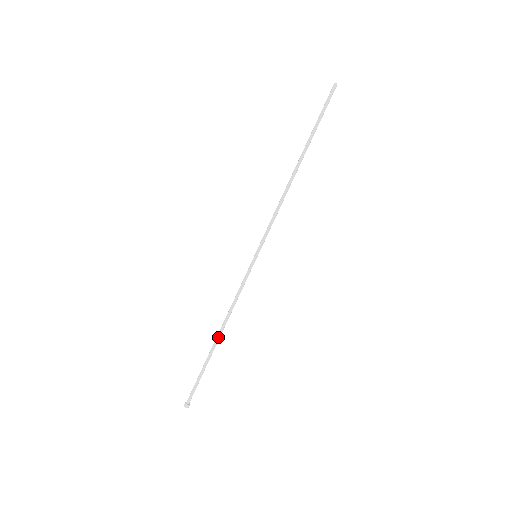
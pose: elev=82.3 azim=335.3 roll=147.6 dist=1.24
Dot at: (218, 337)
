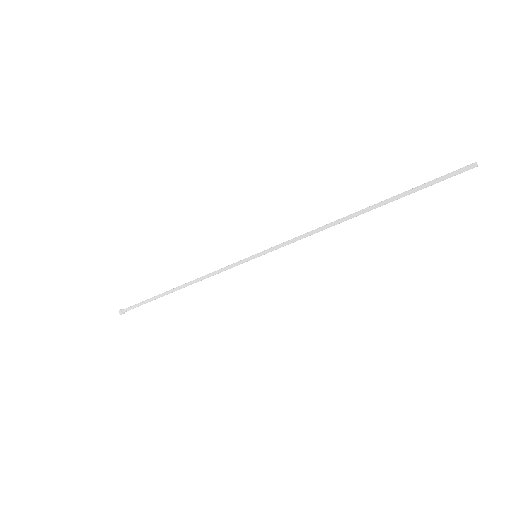
Dot at: (178, 289)
